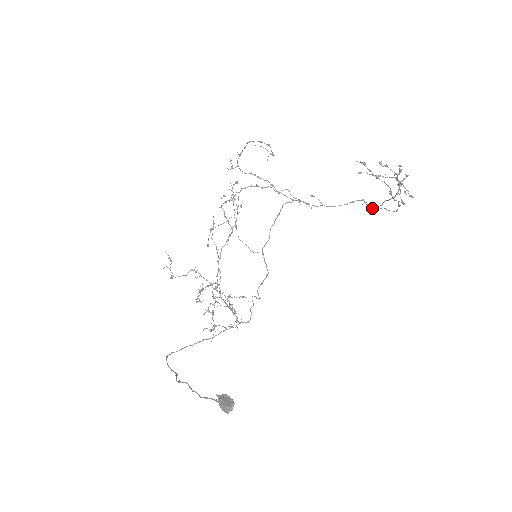
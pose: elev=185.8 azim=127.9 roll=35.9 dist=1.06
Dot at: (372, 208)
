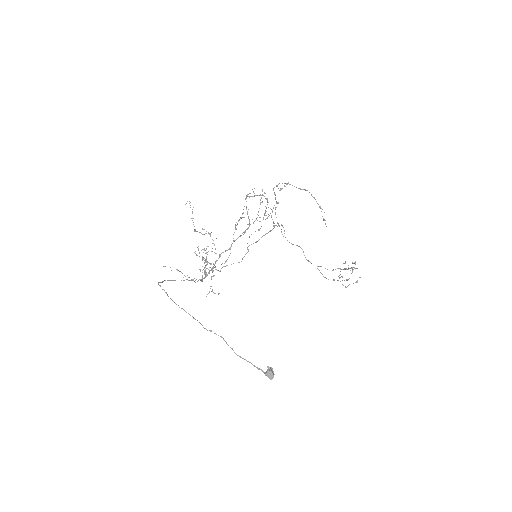
Dot at: (308, 260)
